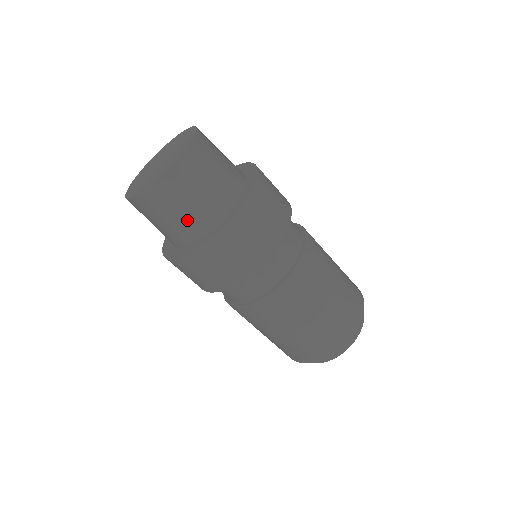
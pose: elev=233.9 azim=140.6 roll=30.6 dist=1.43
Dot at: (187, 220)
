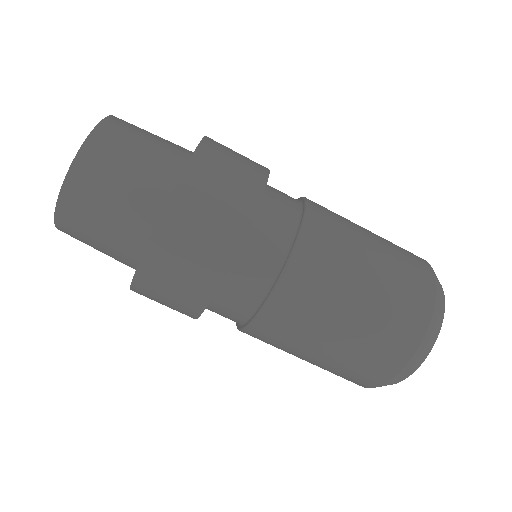
Dot at: (139, 186)
